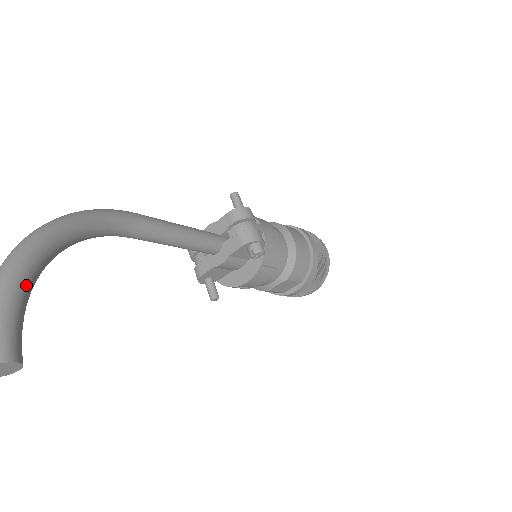
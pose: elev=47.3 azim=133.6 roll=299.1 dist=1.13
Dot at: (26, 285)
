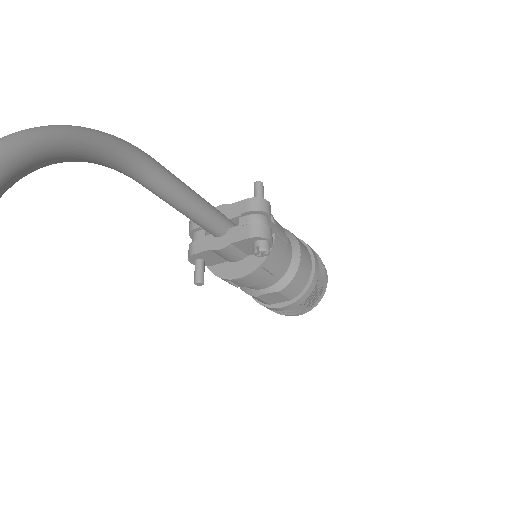
Dot at: (6, 178)
